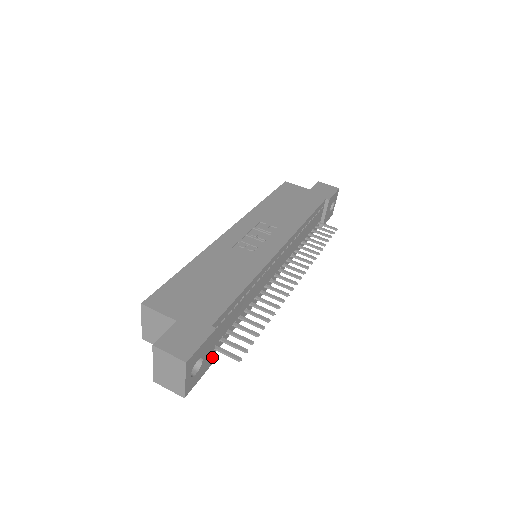
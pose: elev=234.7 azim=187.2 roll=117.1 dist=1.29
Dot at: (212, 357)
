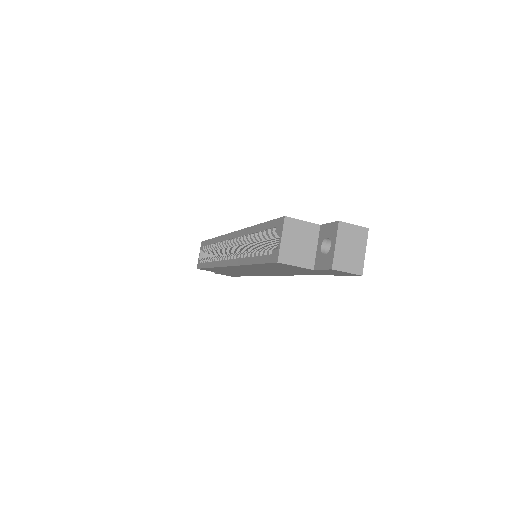
Dot at: occluded
